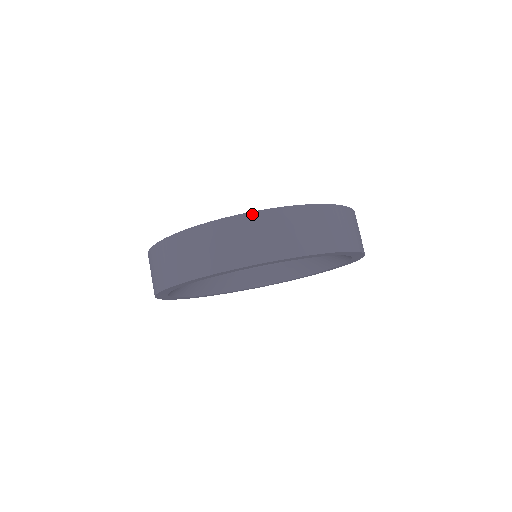
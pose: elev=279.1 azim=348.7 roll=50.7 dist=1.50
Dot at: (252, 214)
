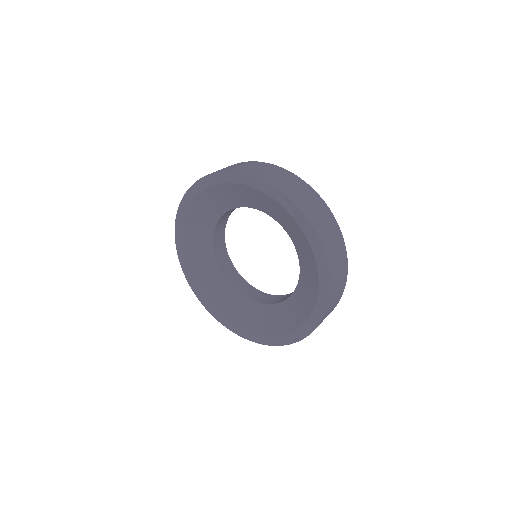
Dot at: (244, 162)
